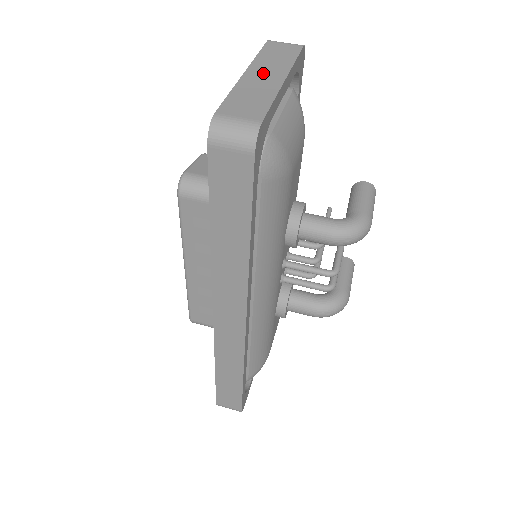
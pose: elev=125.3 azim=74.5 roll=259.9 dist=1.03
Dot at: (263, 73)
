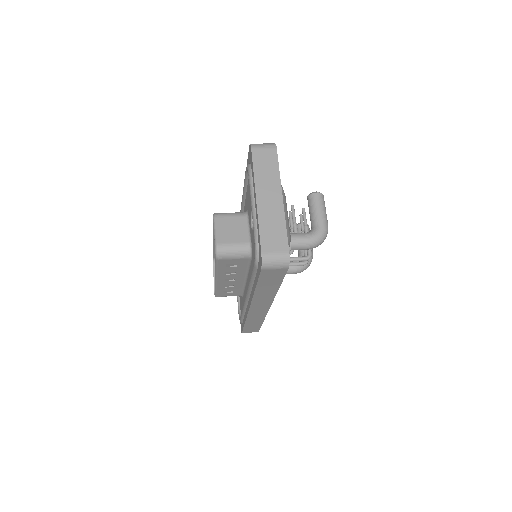
Dot at: (267, 196)
